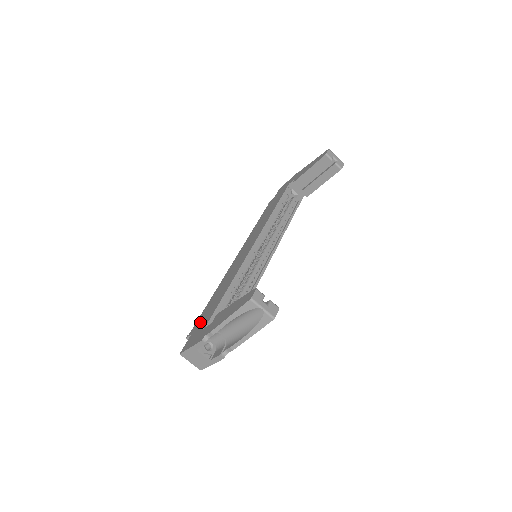
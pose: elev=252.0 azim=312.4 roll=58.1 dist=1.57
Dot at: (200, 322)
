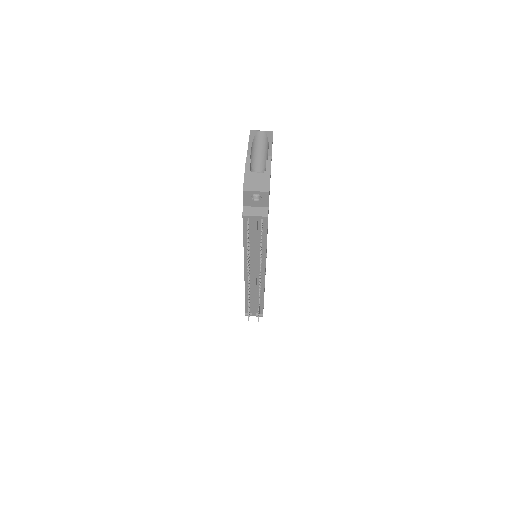
Dot at: occluded
